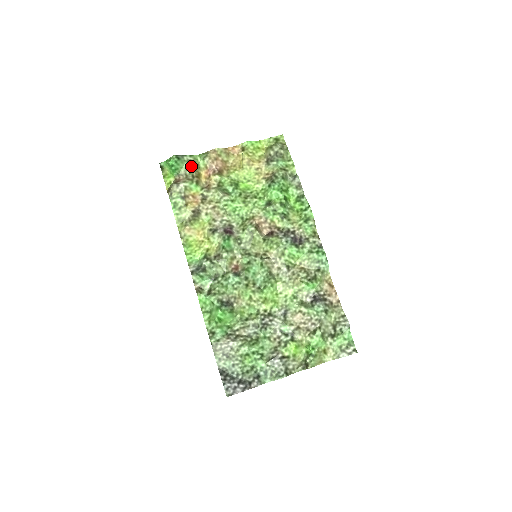
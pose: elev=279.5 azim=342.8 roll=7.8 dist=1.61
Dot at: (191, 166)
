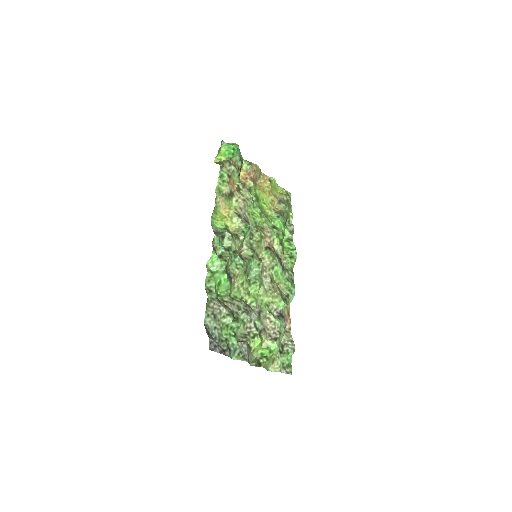
Dot at: (240, 161)
